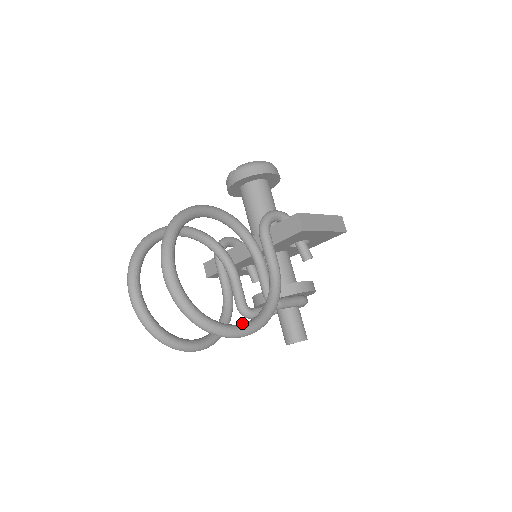
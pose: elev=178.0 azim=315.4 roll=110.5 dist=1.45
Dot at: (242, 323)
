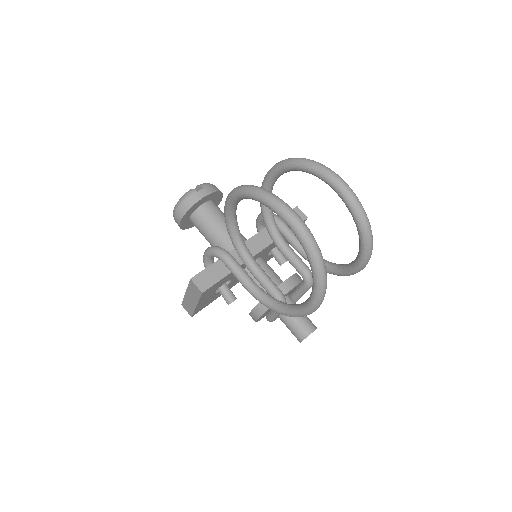
Dot at: occluded
